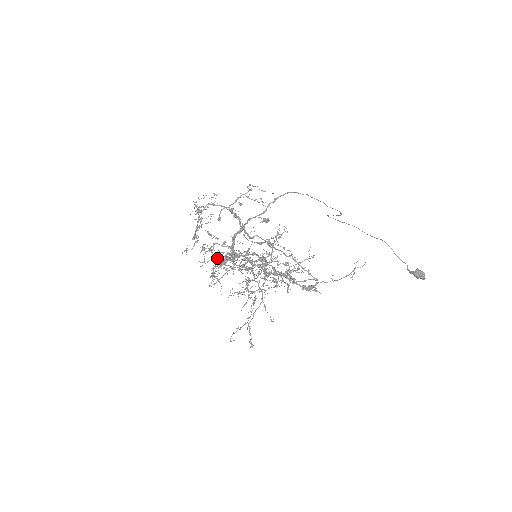
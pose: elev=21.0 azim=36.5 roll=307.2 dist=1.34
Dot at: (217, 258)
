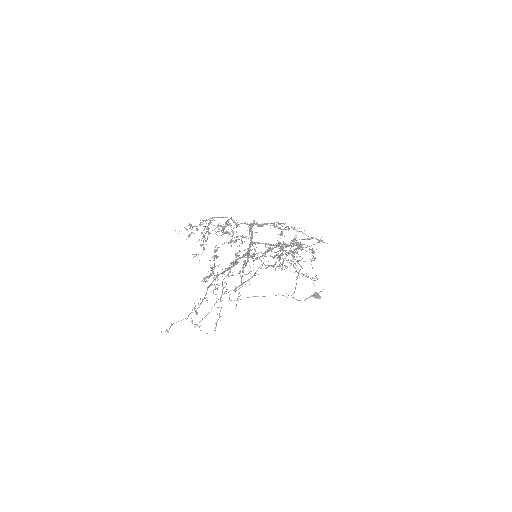
Dot at: (212, 275)
